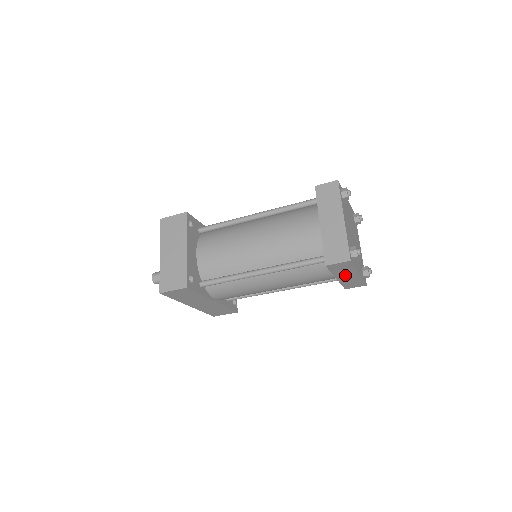
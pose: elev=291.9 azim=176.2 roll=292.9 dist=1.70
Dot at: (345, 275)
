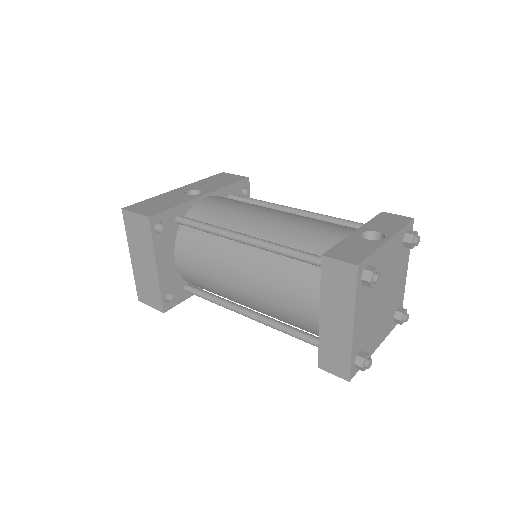
Dot at: occluded
